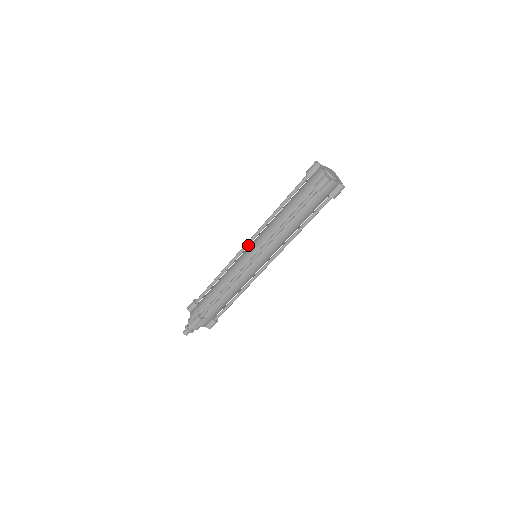
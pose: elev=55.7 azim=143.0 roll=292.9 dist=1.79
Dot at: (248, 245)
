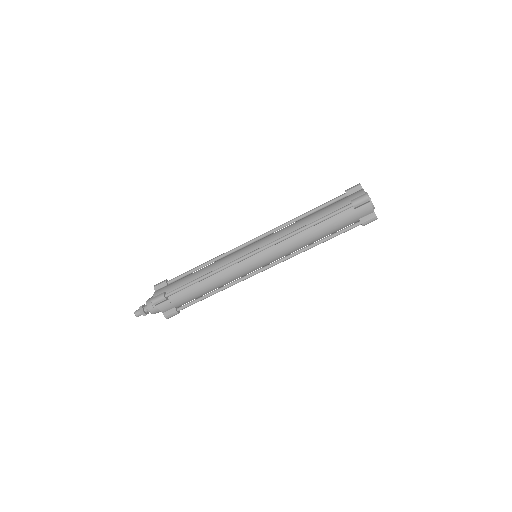
Dot at: (254, 241)
